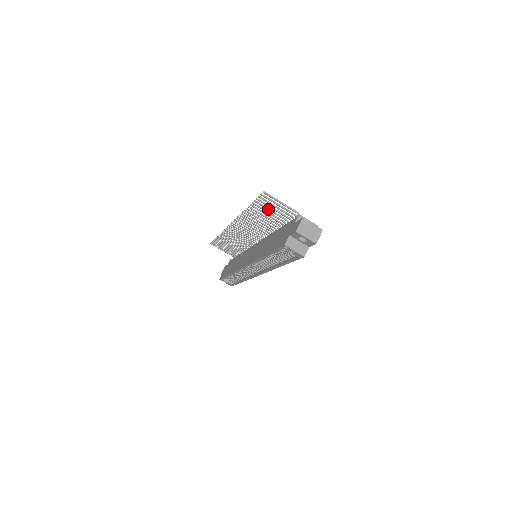
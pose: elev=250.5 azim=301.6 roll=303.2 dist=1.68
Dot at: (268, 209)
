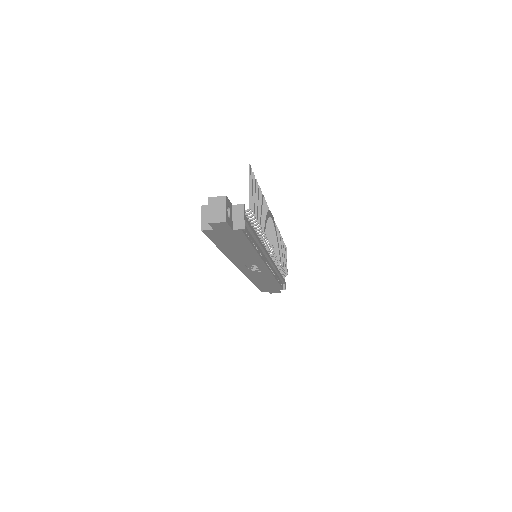
Dot at: (256, 195)
